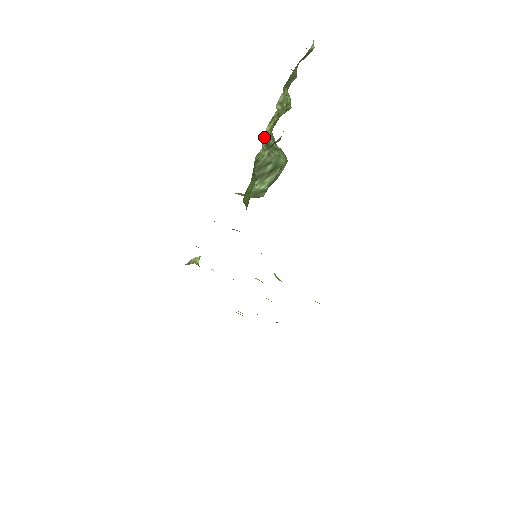
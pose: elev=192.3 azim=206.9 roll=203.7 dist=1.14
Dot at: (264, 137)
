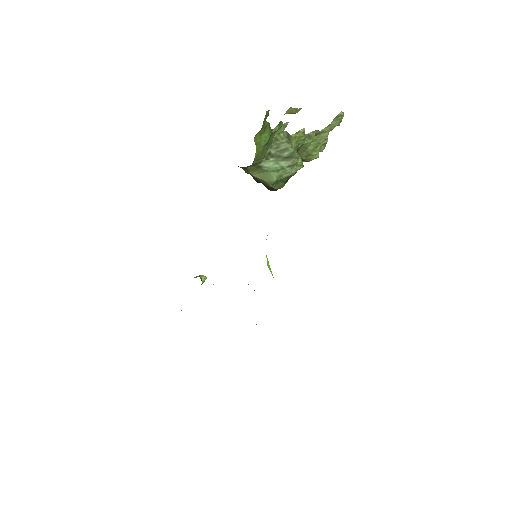
Dot at: (287, 132)
